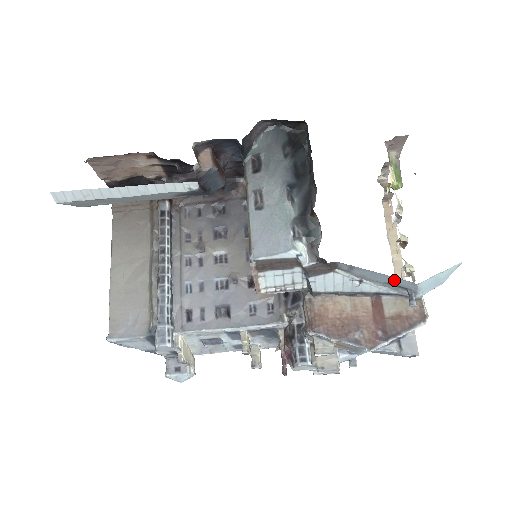
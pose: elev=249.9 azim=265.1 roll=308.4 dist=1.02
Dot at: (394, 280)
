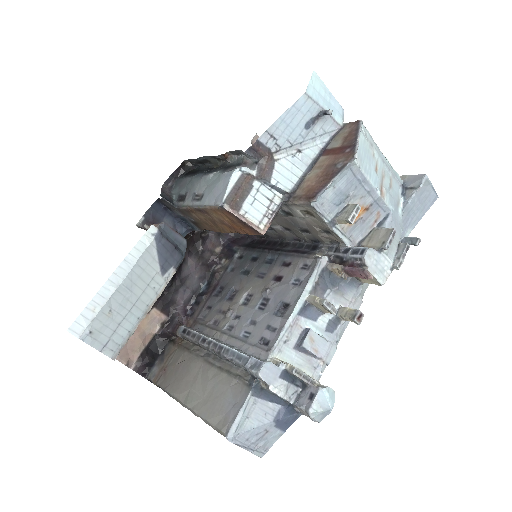
Dot at: (299, 113)
